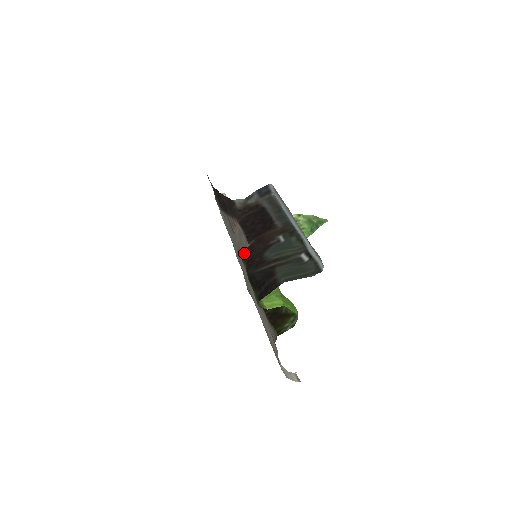
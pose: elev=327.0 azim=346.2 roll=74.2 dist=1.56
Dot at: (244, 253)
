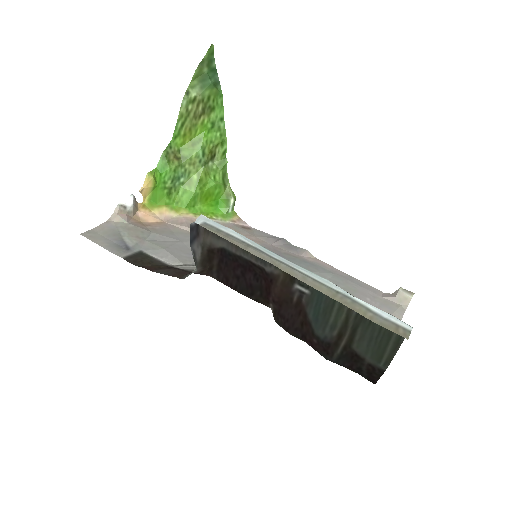
Dot at: (283, 328)
